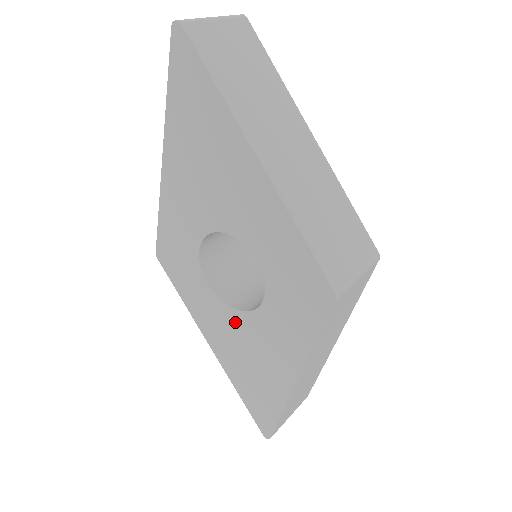
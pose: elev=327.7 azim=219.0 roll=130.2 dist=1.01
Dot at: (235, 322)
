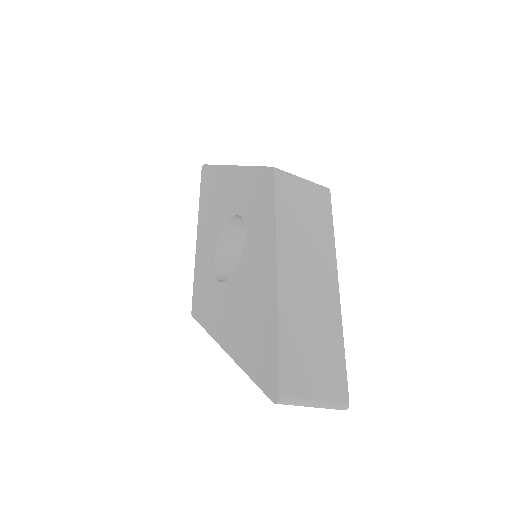
Dot at: (235, 286)
